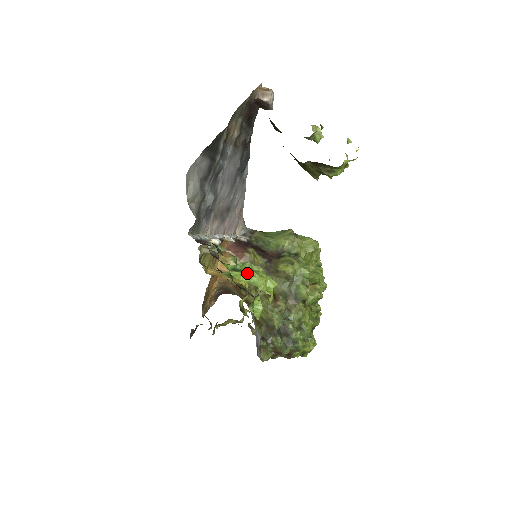
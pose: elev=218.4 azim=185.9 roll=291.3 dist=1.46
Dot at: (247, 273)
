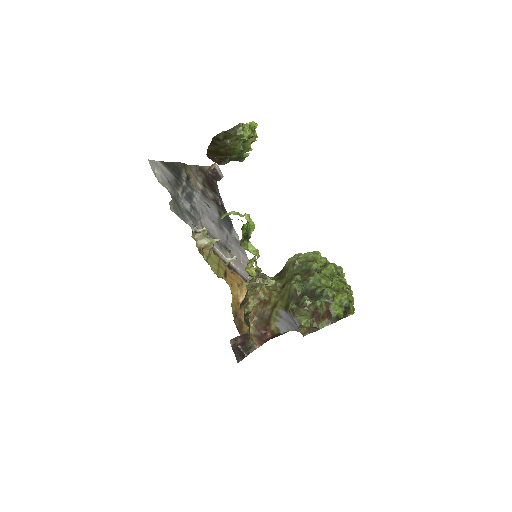
Dot at: (223, 216)
